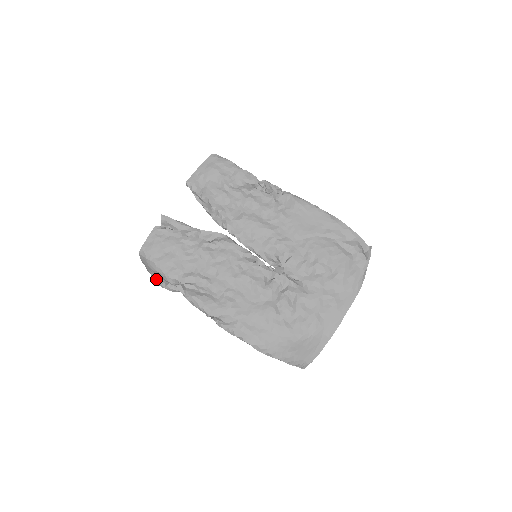
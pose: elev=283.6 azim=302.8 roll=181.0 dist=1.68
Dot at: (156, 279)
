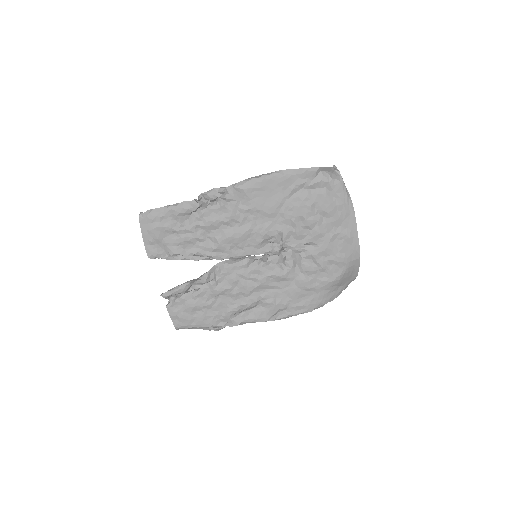
Dot at: (205, 329)
